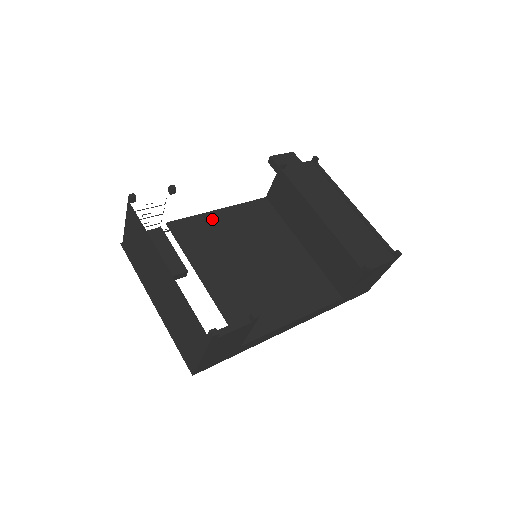
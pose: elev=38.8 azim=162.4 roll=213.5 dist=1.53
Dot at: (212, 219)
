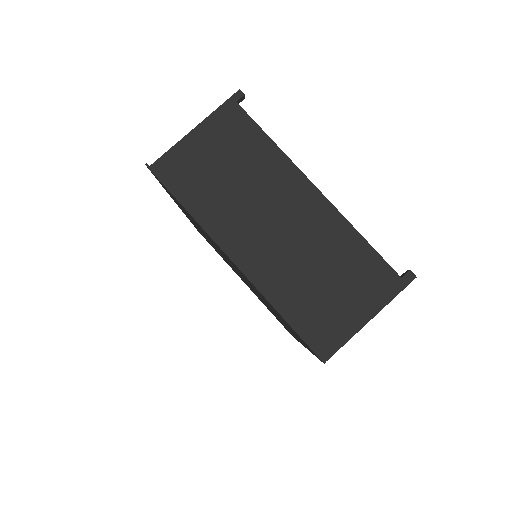
Dot at: occluded
